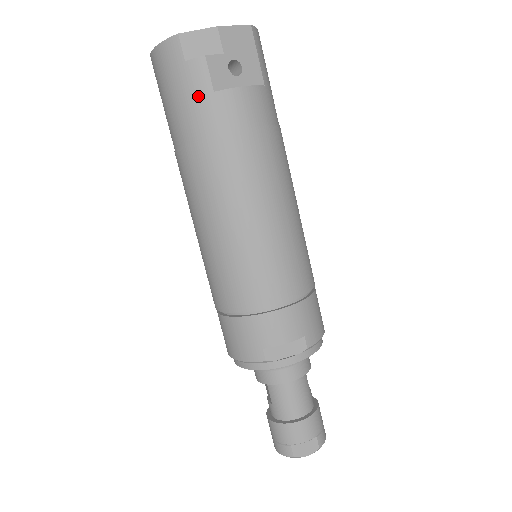
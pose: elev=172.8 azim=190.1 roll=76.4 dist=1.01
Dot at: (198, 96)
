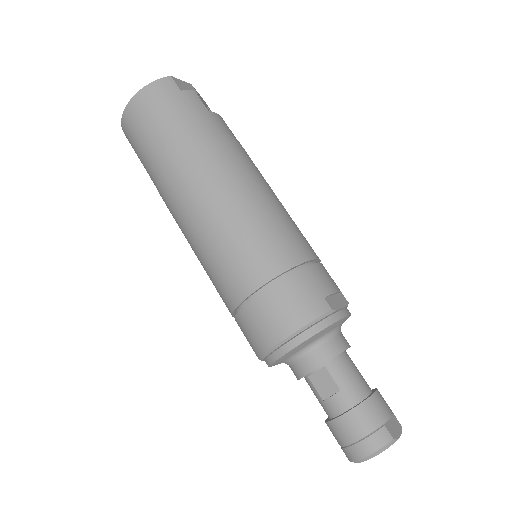
Dot at: (197, 111)
